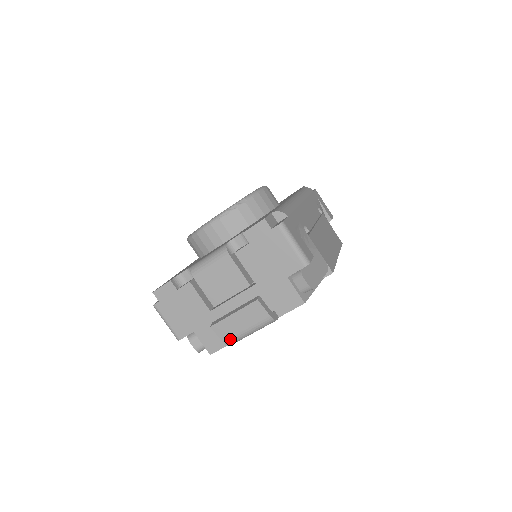
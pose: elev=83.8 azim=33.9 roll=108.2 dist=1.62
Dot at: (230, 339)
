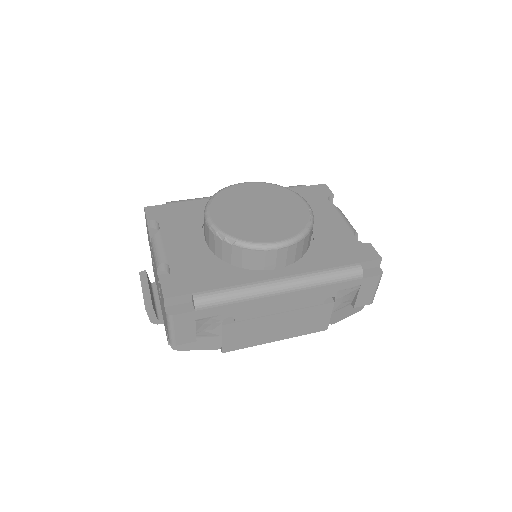
Dot at: occluded
